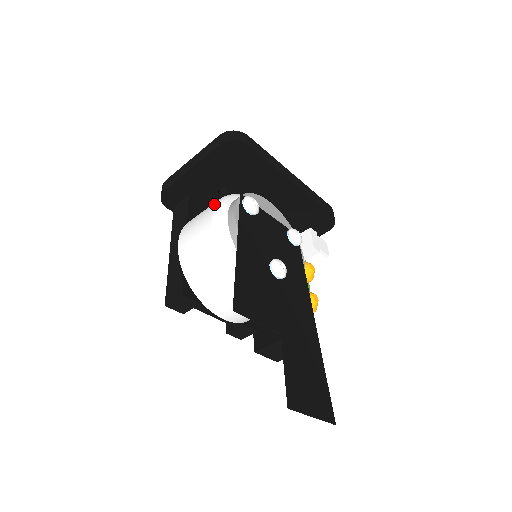
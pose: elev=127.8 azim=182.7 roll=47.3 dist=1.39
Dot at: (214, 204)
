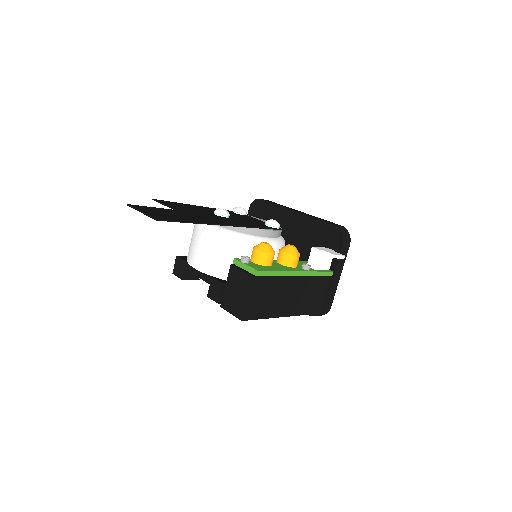
Dot at: occluded
